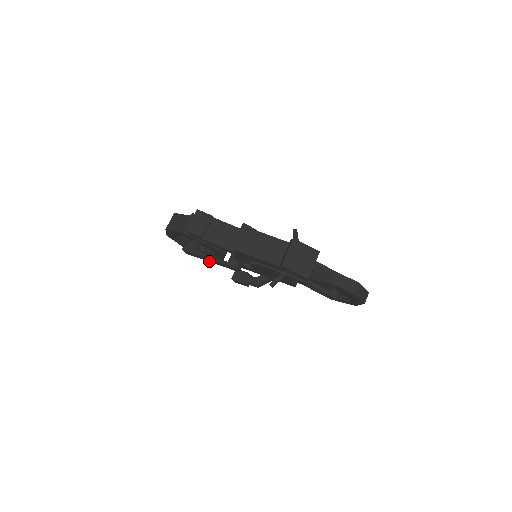
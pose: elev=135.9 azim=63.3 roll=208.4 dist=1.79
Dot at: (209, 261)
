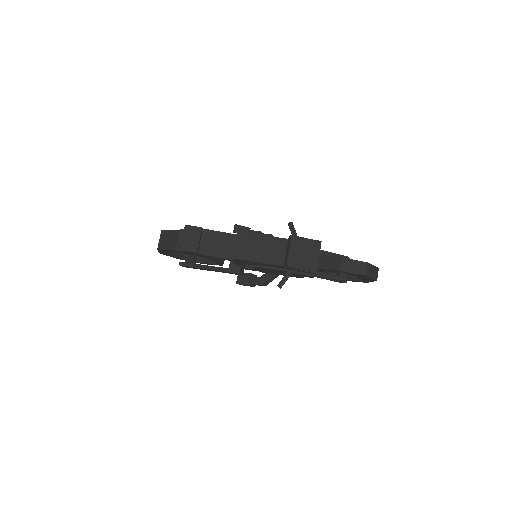
Dot at: (209, 270)
